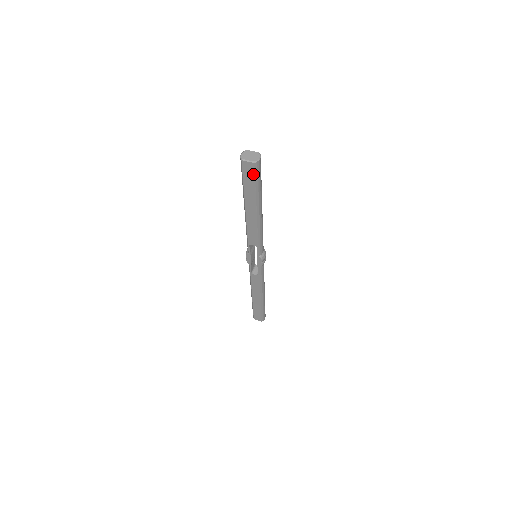
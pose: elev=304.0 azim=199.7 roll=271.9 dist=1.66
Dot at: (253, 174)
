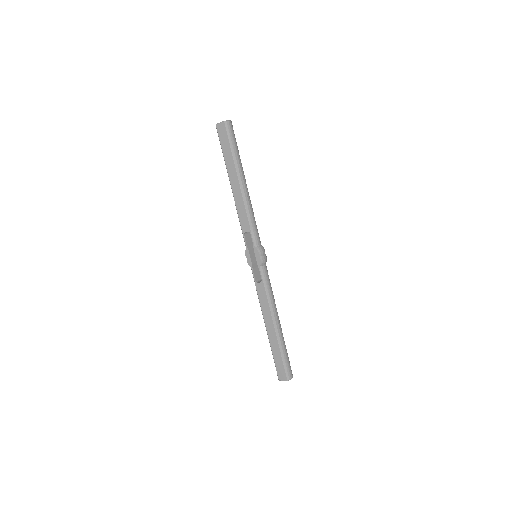
Dot at: (226, 135)
